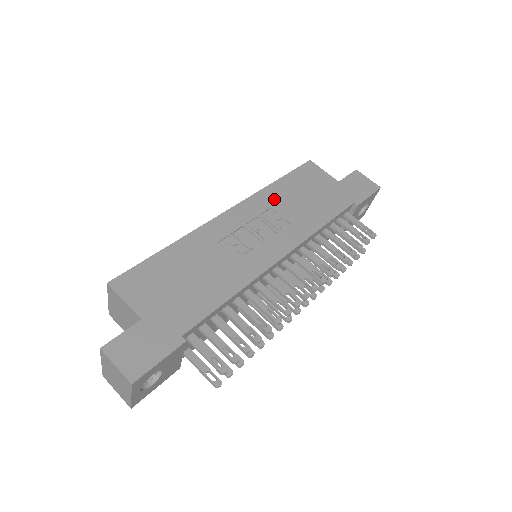
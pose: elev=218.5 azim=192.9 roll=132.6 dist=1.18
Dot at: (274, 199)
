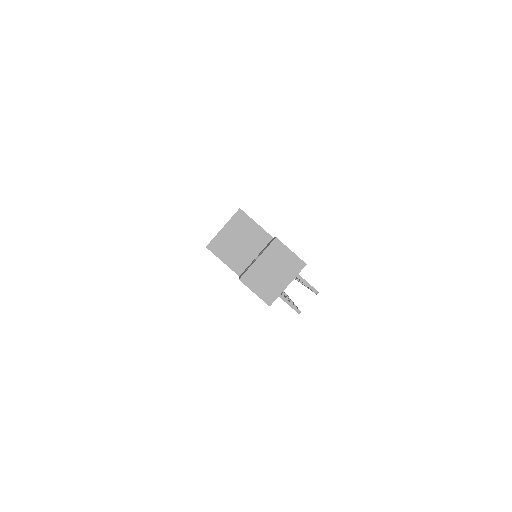
Dot at: occluded
